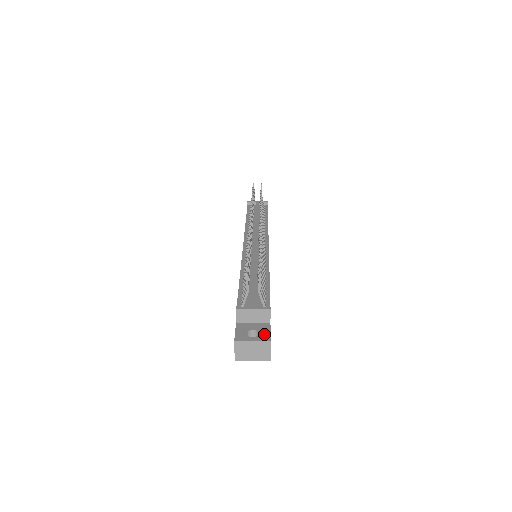
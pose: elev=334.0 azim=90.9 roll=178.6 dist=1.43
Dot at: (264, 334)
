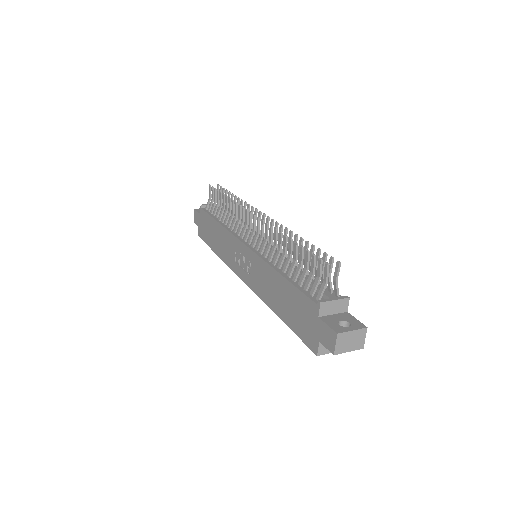
Dot at: (355, 322)
